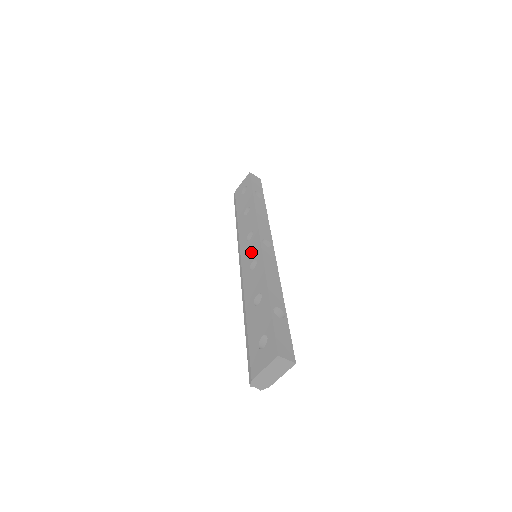
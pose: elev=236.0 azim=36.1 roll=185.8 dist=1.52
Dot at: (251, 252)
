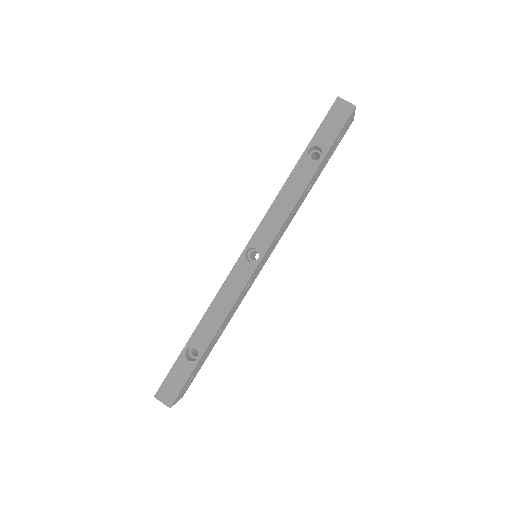
Dot at: occluded
